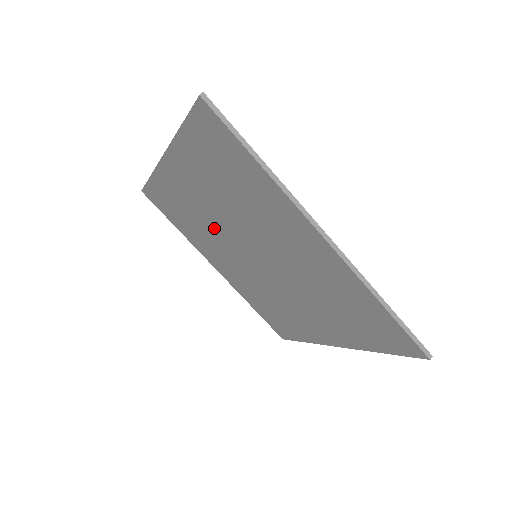
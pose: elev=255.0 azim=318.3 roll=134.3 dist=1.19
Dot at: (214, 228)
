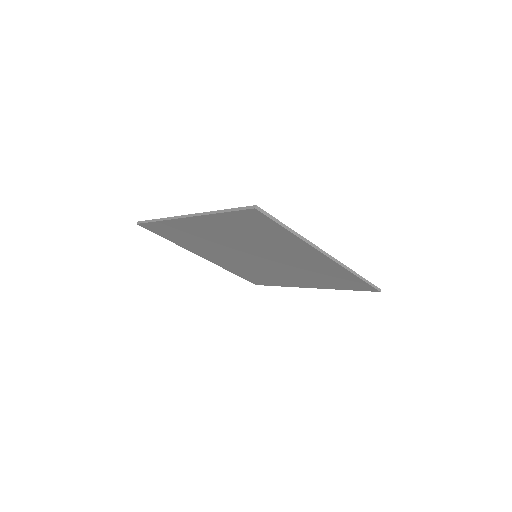
Dot at: (220, 245)
